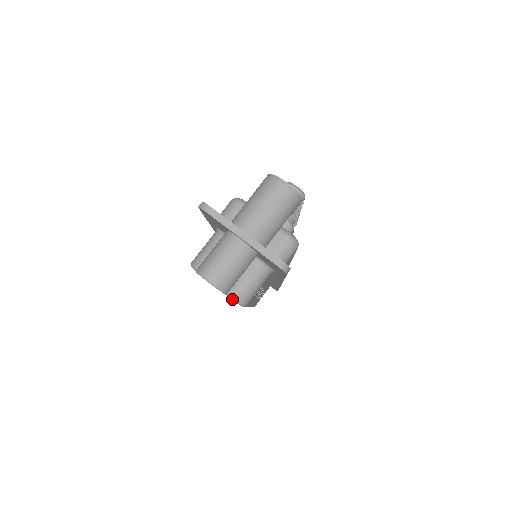
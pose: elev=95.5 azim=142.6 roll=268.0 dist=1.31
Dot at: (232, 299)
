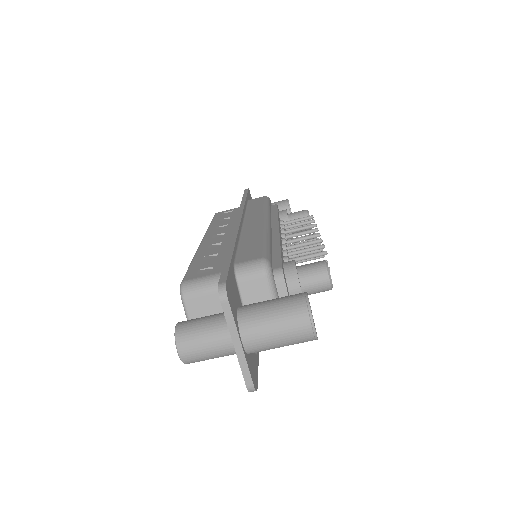
Dot at: occluded
